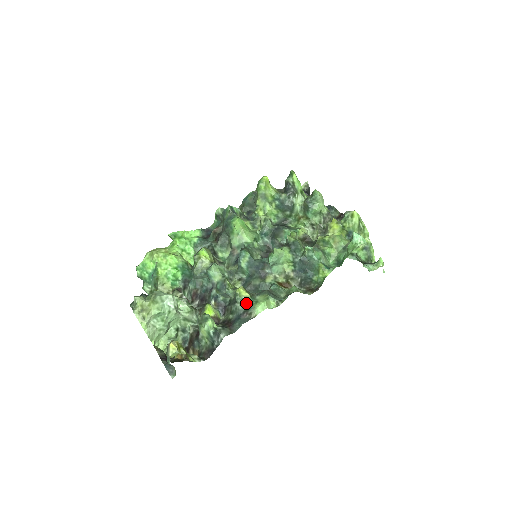
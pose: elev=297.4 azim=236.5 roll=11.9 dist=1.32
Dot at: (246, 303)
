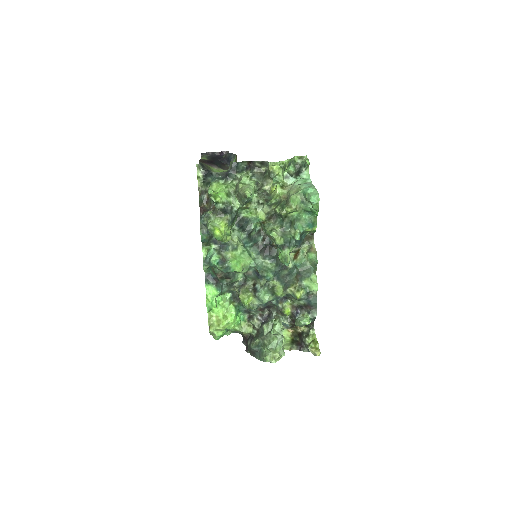
Dot at: (306, 294)
